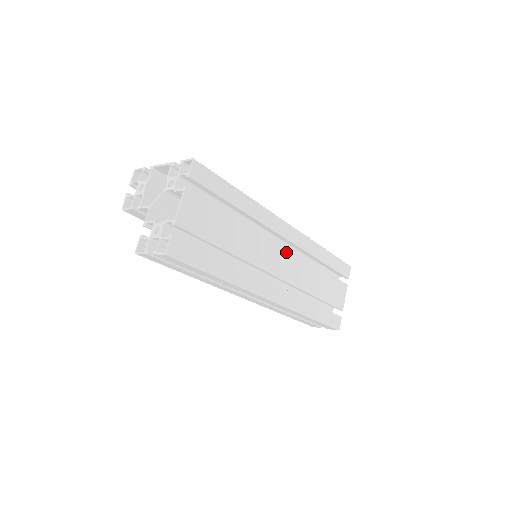
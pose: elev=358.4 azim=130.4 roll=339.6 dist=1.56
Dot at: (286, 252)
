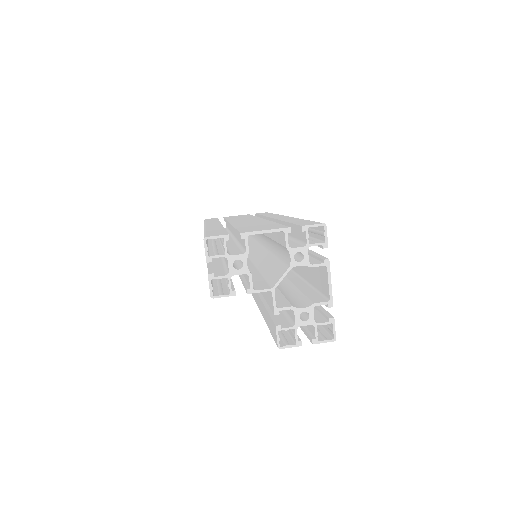
Dot at: occluded
